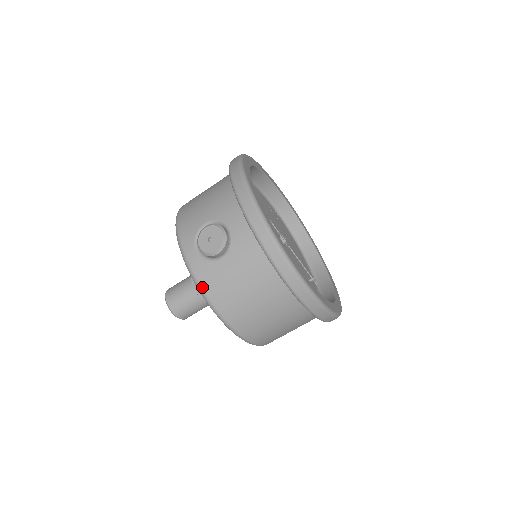
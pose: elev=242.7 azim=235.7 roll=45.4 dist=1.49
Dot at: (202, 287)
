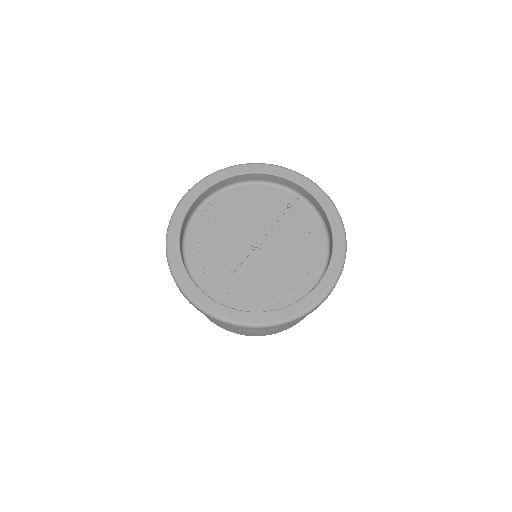
Dot at: occluded
